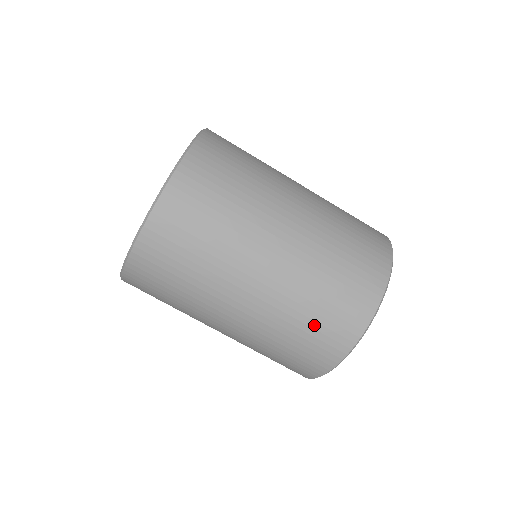
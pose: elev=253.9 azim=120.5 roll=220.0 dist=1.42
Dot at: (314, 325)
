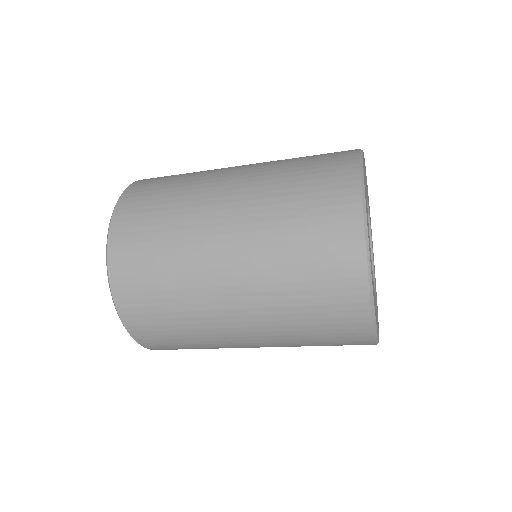
Dot at: (318, 327)
